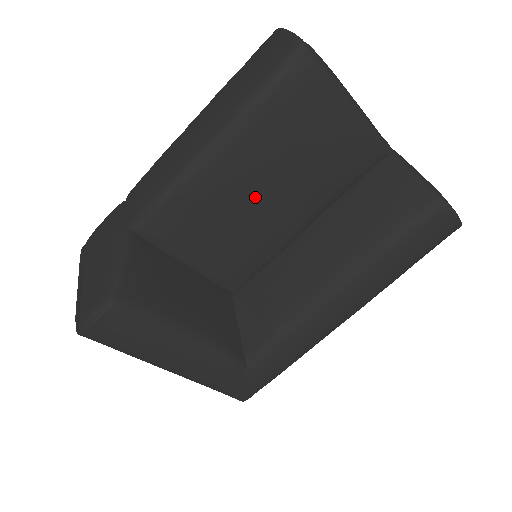
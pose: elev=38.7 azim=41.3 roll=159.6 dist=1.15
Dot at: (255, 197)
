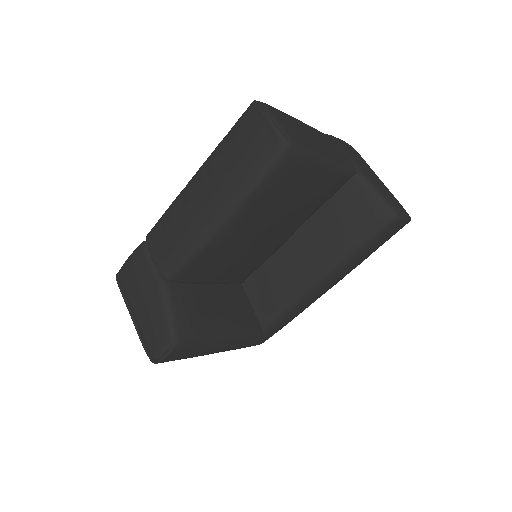
Dot at: (257, 237)
